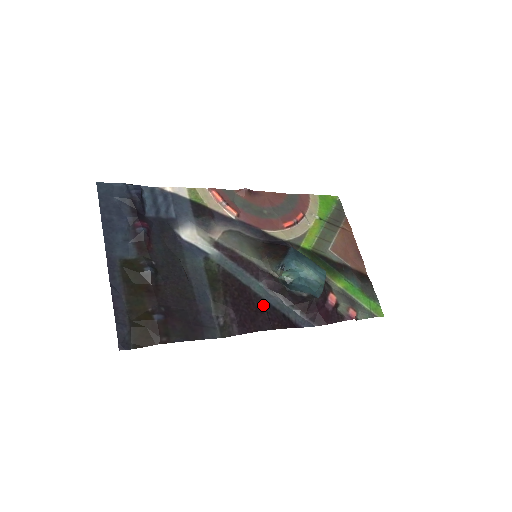
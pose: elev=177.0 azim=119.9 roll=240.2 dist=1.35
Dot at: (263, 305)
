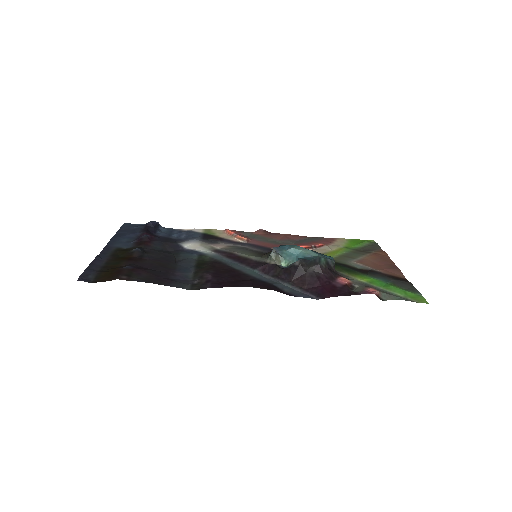
Dot at: (251, 279)
